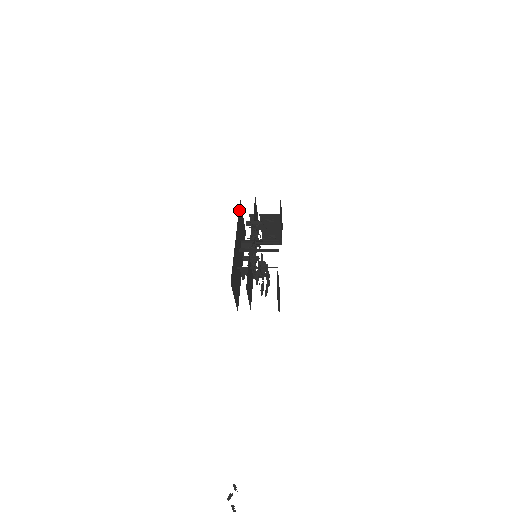
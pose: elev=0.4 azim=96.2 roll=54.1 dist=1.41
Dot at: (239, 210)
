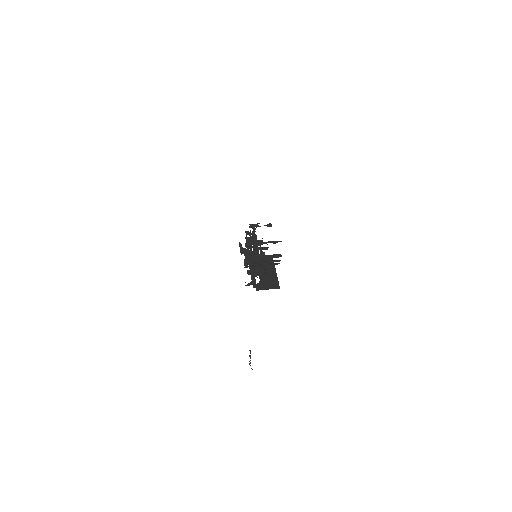
Dot at: occluded
